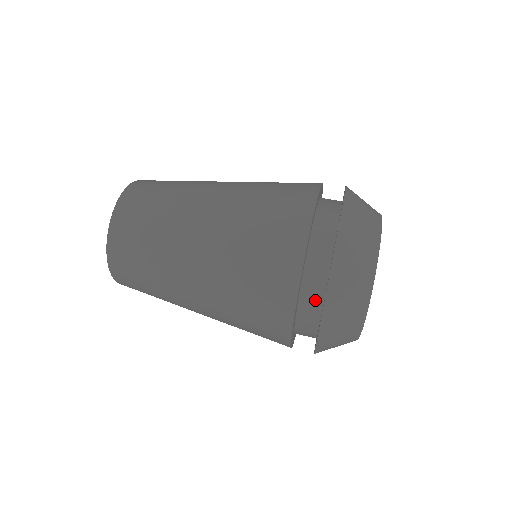
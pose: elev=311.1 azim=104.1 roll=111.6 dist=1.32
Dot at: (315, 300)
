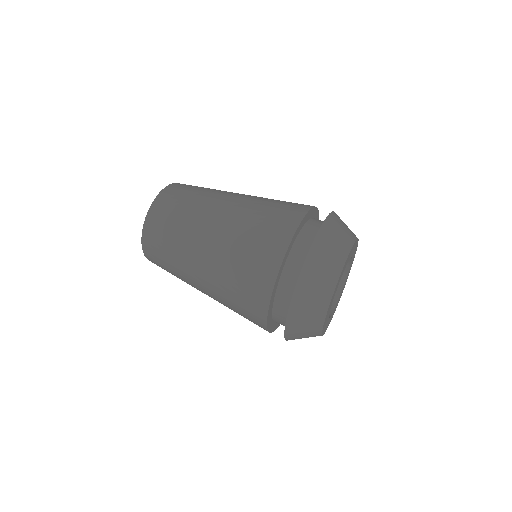
Dot at: occluded
